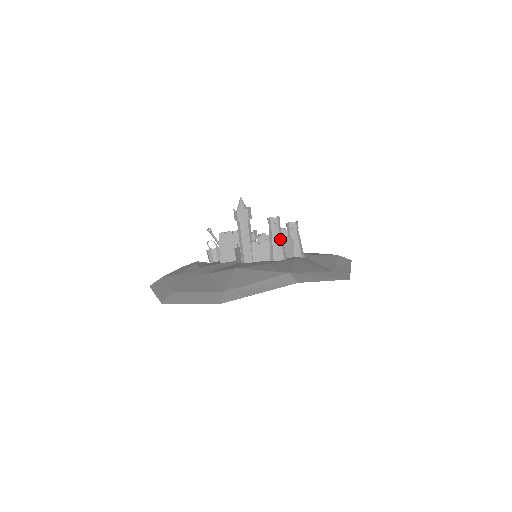
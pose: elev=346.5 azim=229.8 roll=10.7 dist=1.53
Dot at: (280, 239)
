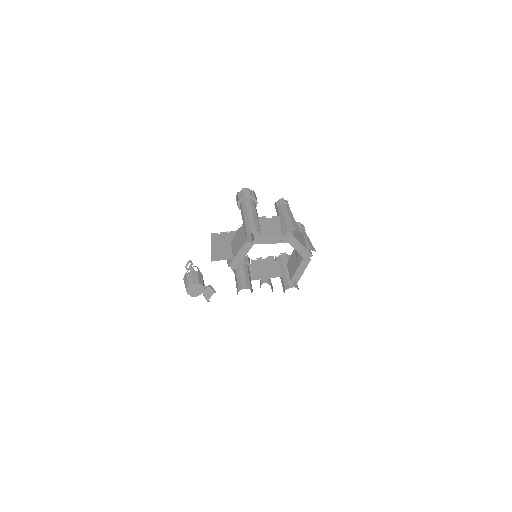
Dot at: (292, 215)
